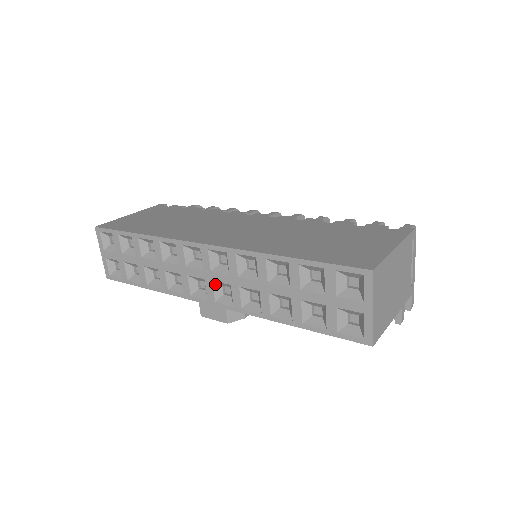
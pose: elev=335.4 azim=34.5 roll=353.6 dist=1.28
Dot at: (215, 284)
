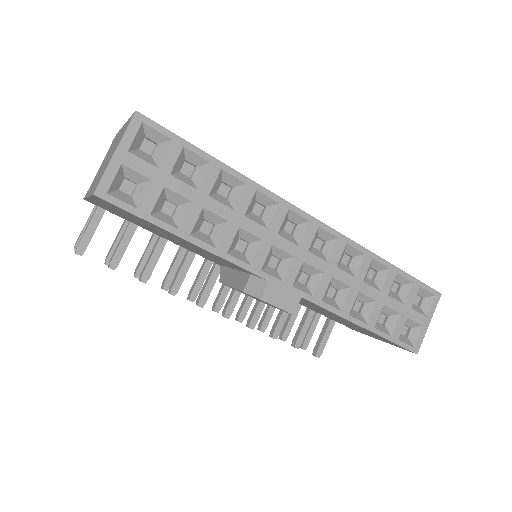
Dot at: (302, 266)
